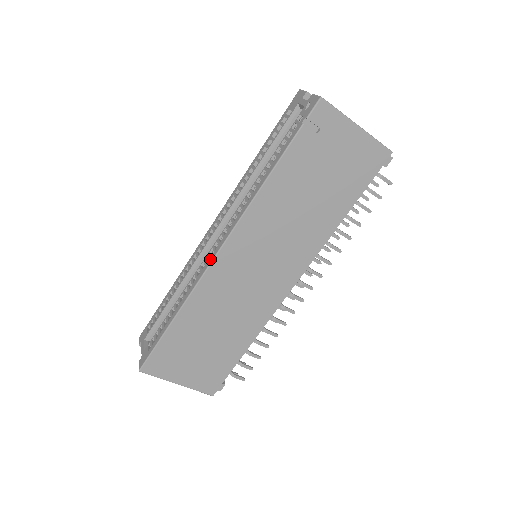
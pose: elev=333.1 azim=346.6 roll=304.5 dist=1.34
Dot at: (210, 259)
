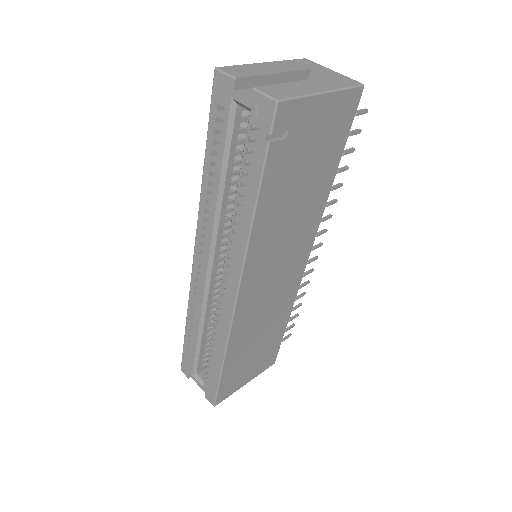
Dot at: (229, 308)
